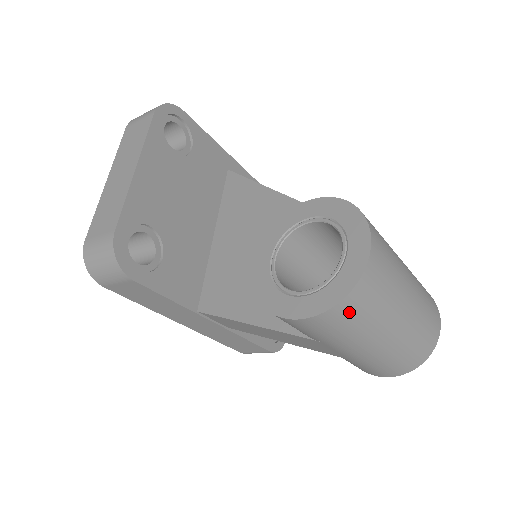
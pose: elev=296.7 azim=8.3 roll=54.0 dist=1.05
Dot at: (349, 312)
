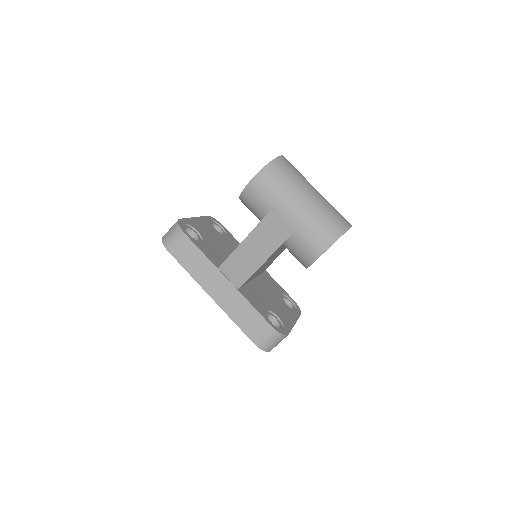
Dot at: (275, 171)
